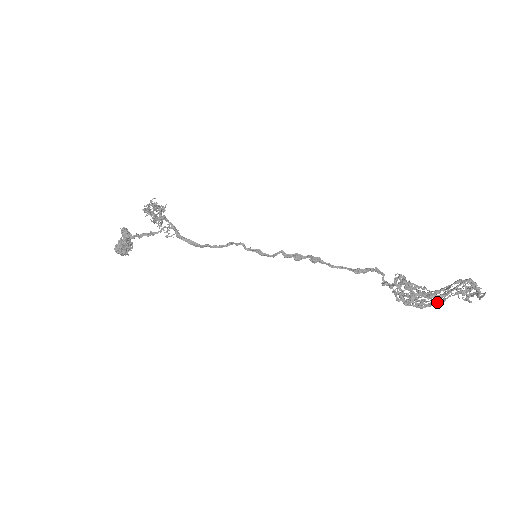
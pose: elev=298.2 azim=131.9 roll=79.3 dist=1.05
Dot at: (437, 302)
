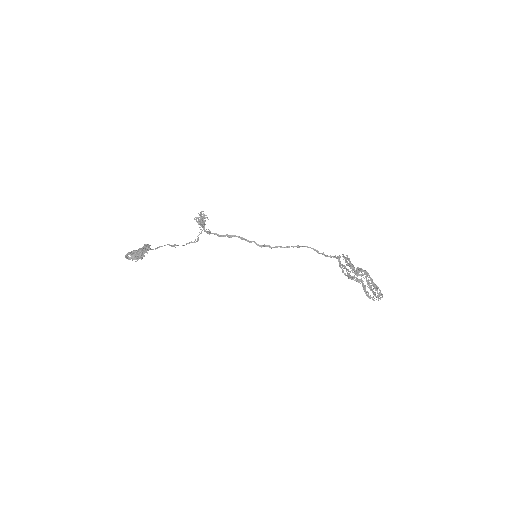
Dot at: (365, 273)
